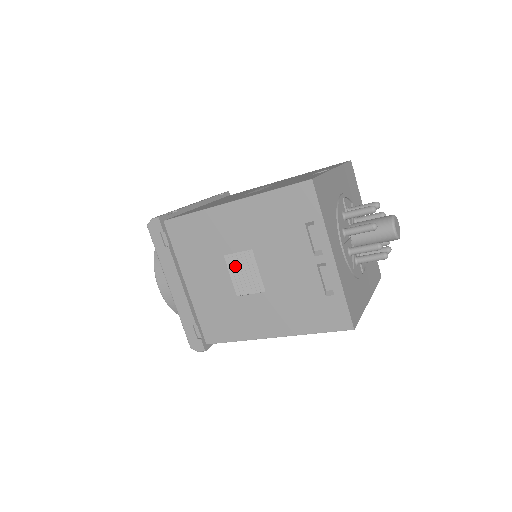
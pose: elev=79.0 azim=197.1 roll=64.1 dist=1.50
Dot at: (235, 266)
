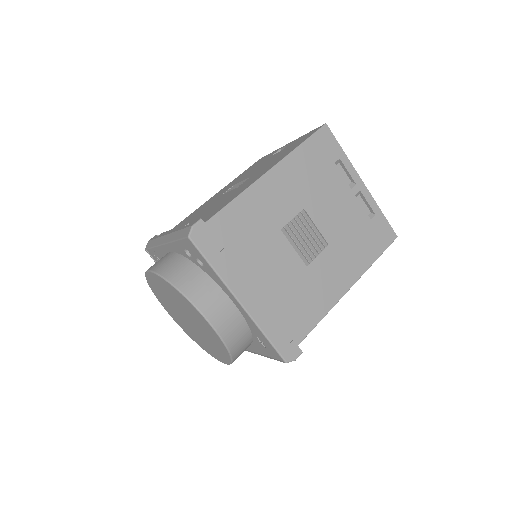
Dot at: (295, 235)
